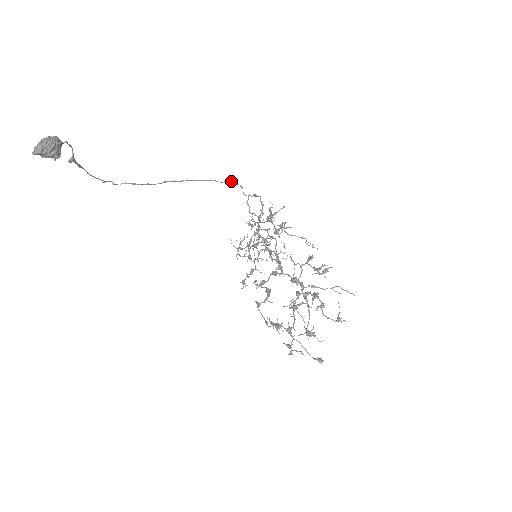
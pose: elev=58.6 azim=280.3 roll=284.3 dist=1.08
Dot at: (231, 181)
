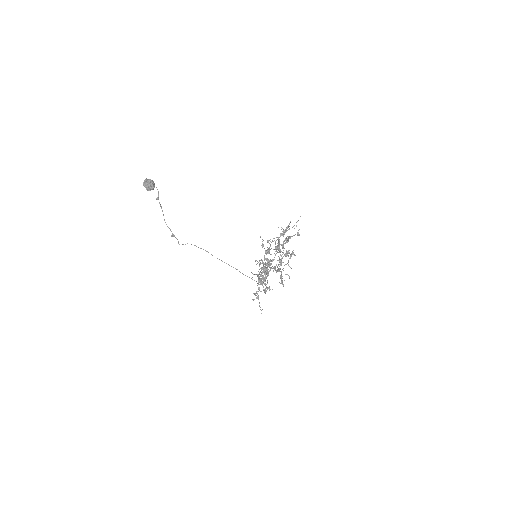
Dot at: (251, 278)
